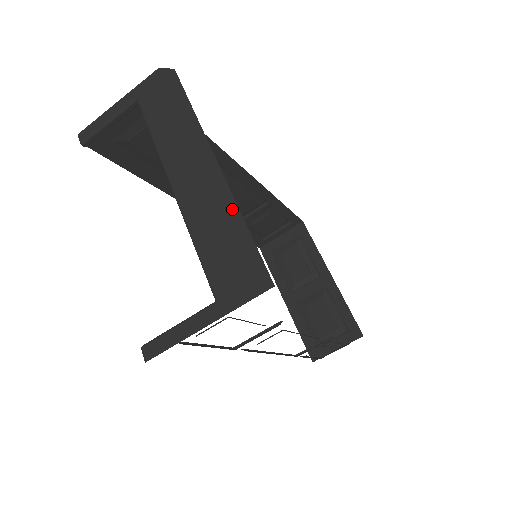
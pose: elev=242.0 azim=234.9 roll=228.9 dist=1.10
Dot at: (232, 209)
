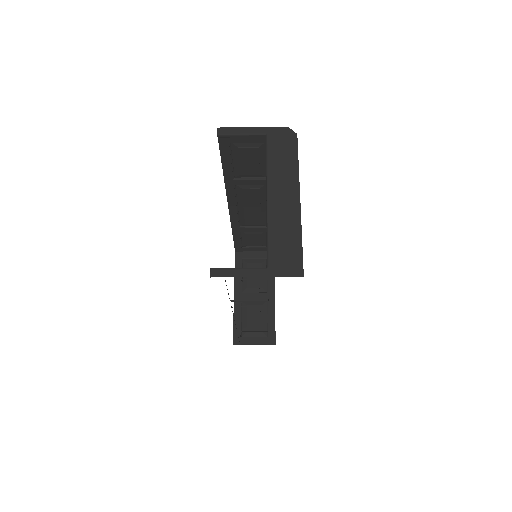
Dot at: (298, 227)
